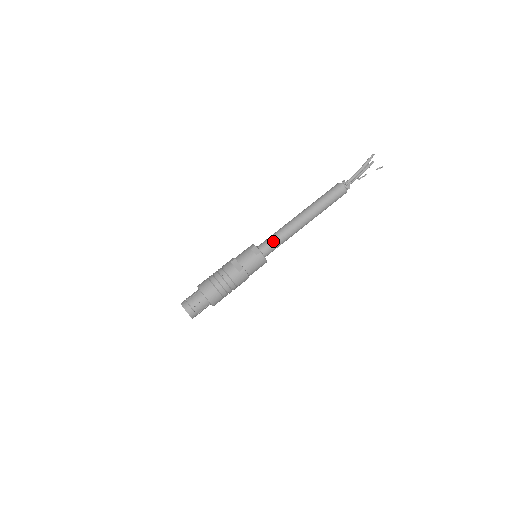
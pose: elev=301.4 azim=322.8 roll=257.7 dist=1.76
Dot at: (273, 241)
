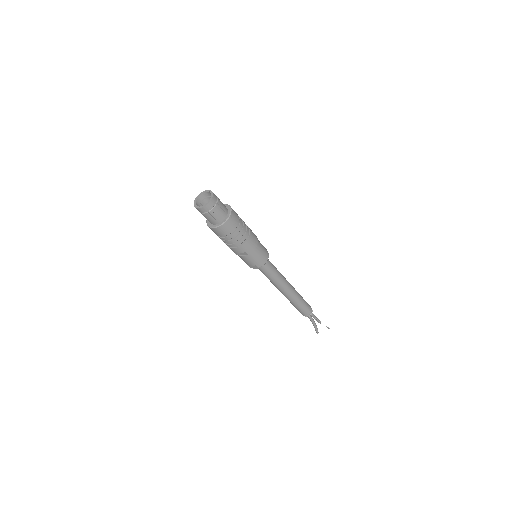
Dot at: occluded
